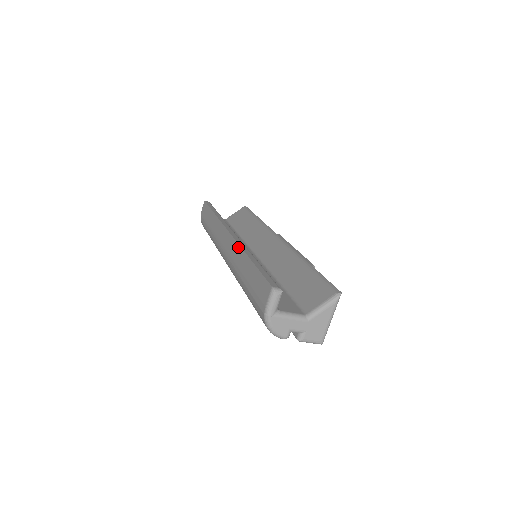
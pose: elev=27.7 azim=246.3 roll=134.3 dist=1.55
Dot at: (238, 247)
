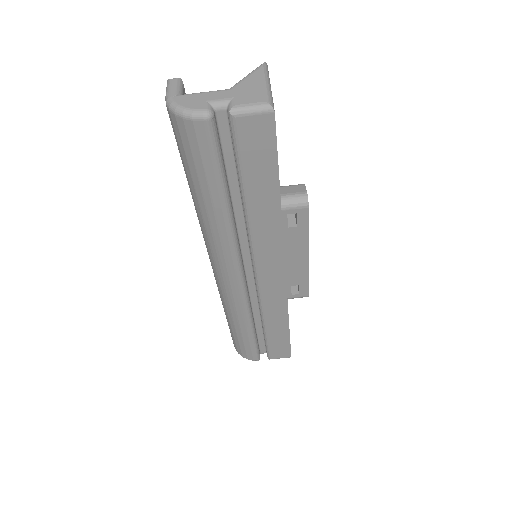
Dot at: occluded
